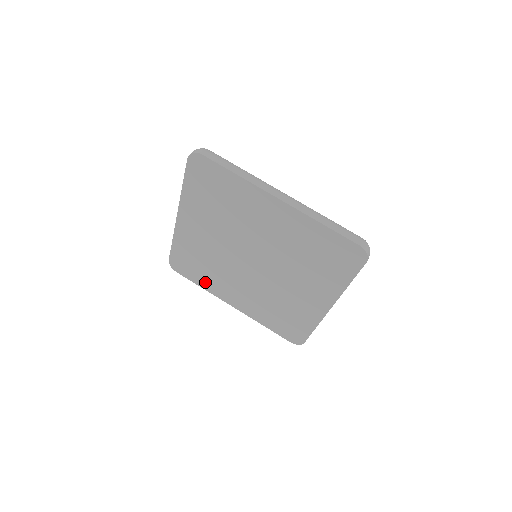
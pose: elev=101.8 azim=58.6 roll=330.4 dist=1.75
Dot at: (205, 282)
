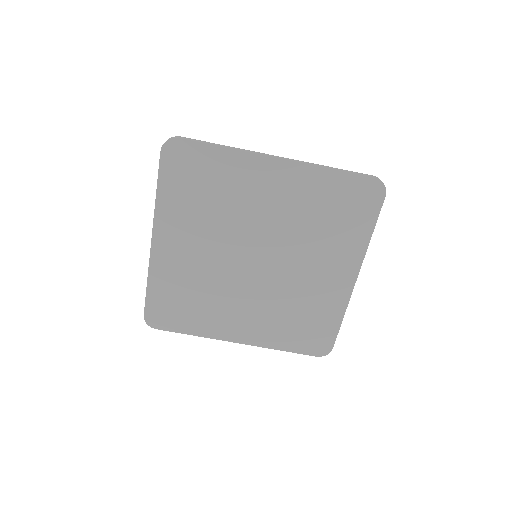
Dot at: (197, 324)
